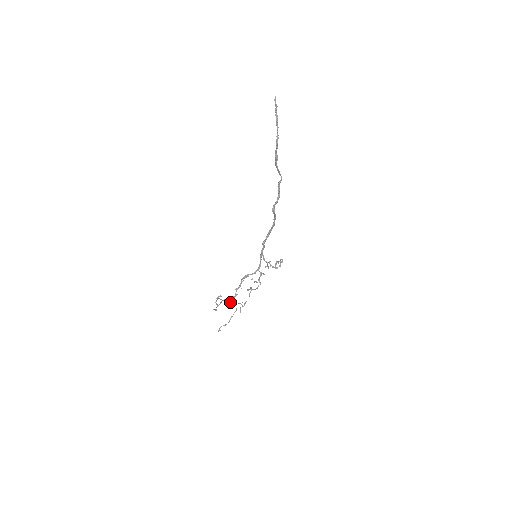
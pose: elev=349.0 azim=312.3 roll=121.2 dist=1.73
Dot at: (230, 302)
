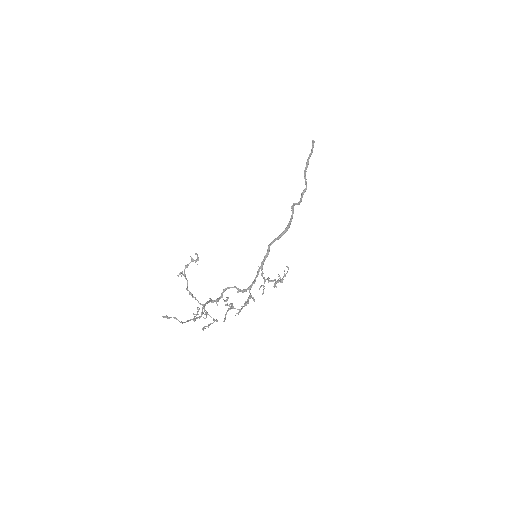
Dot at: (194, 314)
